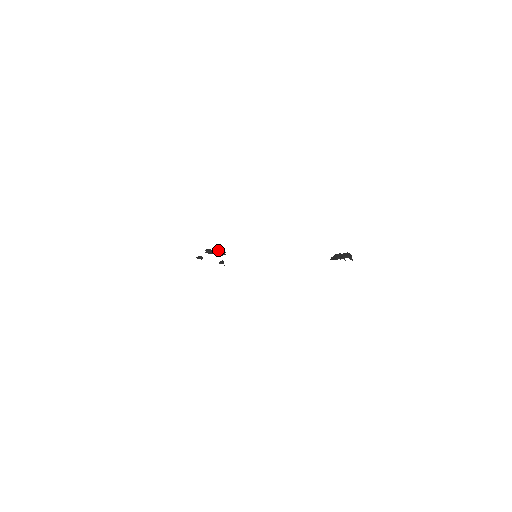
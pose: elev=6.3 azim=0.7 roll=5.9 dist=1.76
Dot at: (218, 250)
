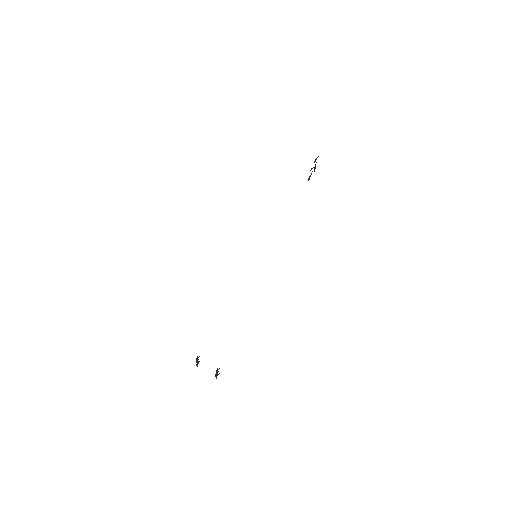
Dot at: occluded
